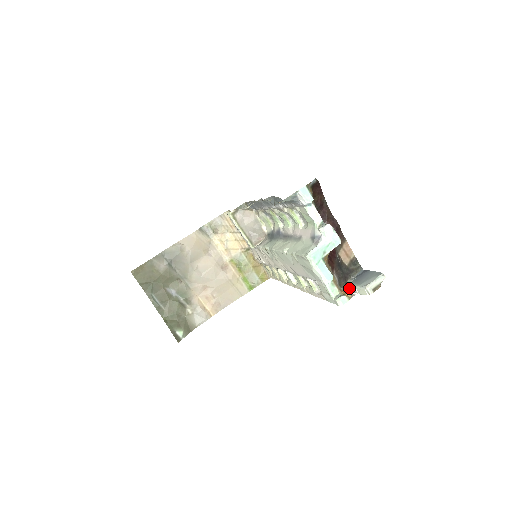
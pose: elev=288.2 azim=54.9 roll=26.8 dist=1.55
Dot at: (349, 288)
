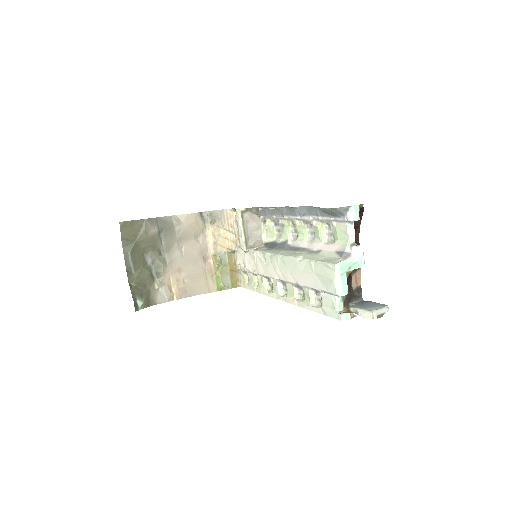
Dot at: (352, 309)
